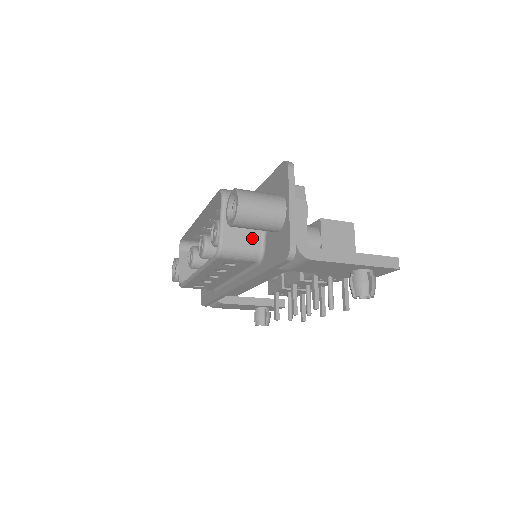
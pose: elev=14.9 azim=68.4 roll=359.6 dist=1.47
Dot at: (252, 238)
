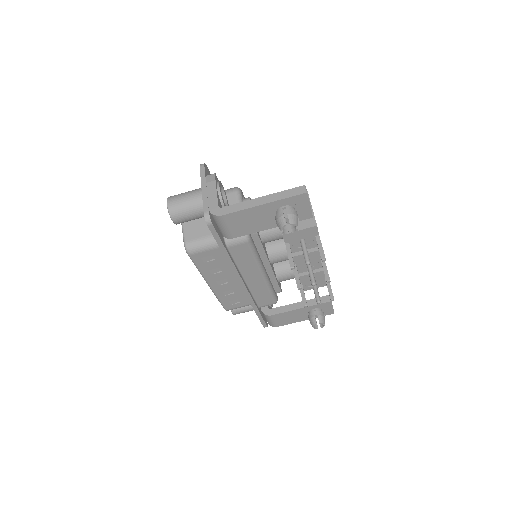
Dot at: (207, 230)
